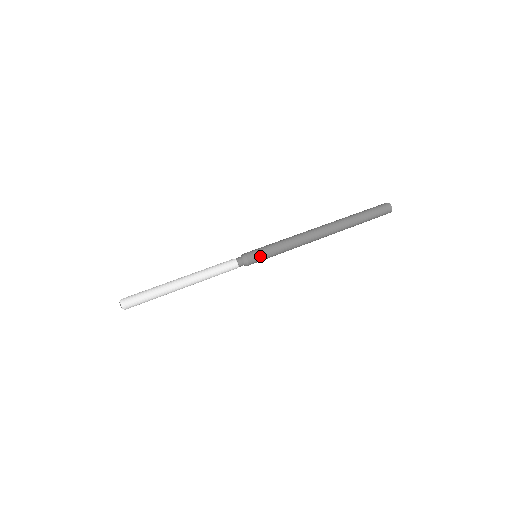
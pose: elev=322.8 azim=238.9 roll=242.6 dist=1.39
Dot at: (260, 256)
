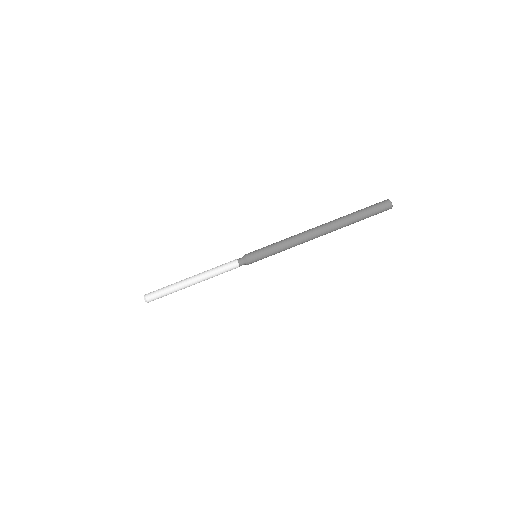
Dot at: (259, 259)
